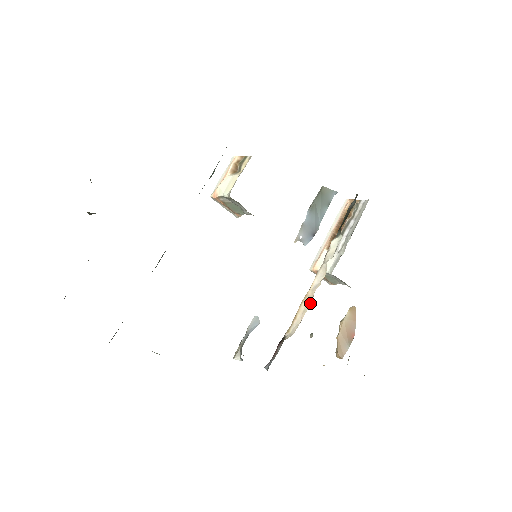
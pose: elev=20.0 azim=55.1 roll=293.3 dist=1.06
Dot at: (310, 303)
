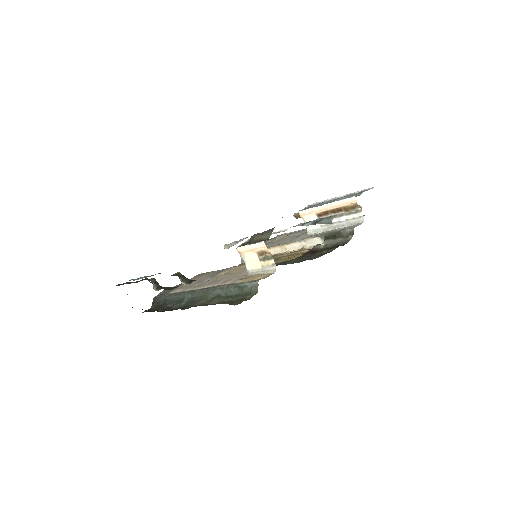
Dot at: (281, 253)
